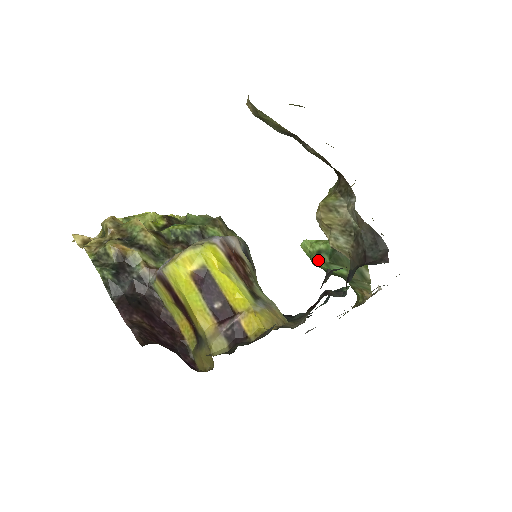
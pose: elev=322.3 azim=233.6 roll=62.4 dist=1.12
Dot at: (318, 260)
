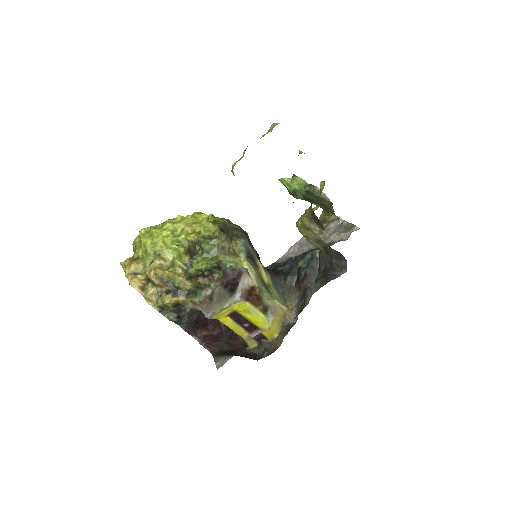
Dot at: (294, 196)
